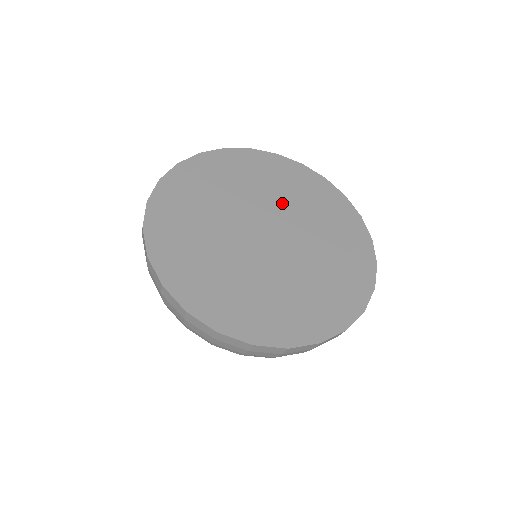
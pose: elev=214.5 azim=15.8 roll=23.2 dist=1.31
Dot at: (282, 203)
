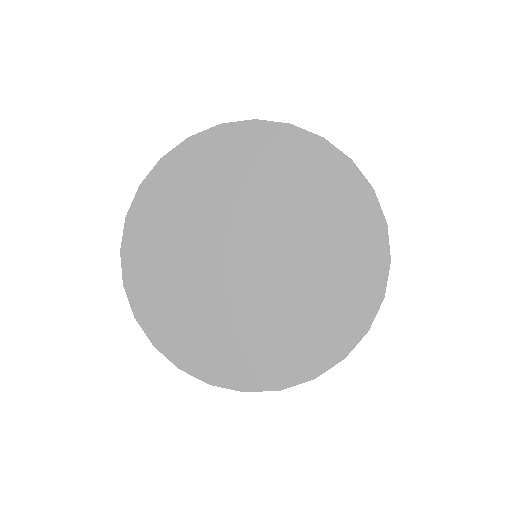
Dot at: (237, 203)
